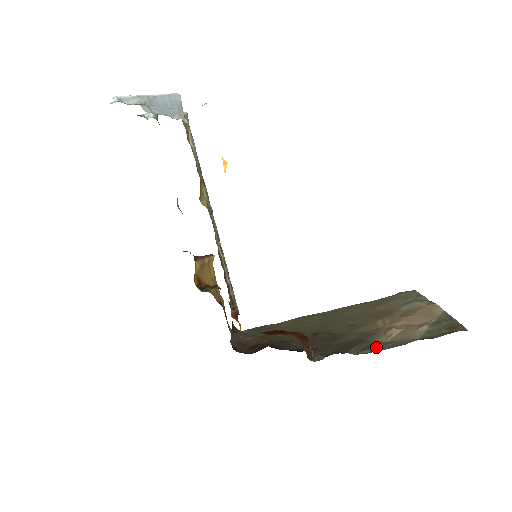
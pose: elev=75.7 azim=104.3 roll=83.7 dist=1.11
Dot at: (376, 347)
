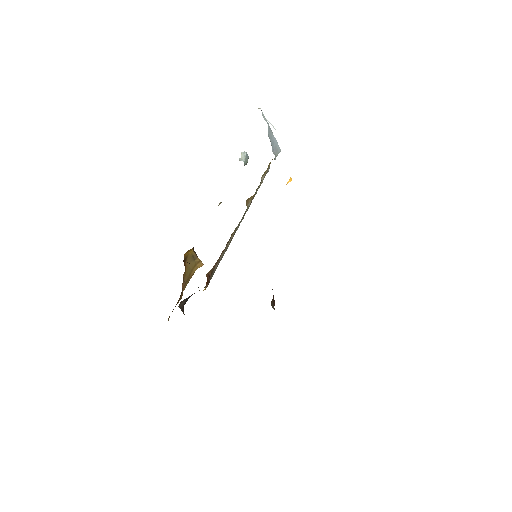
Dot at: occluded
